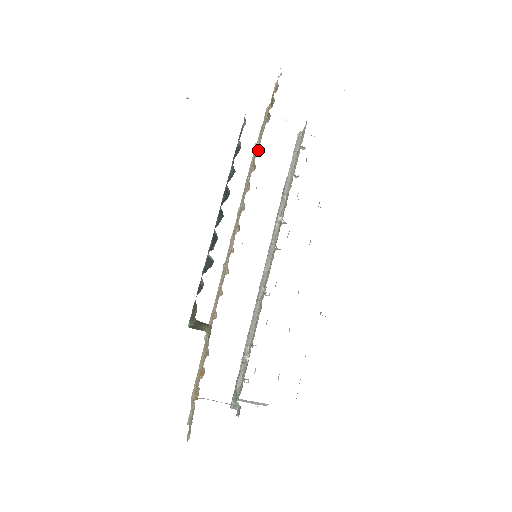
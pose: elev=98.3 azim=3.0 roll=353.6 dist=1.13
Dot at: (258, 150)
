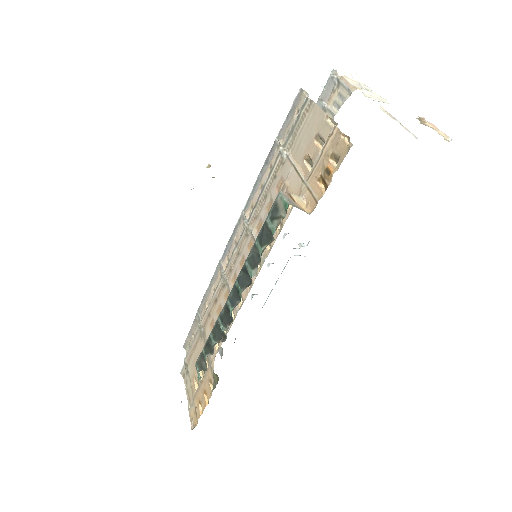
Dot at: occluded
